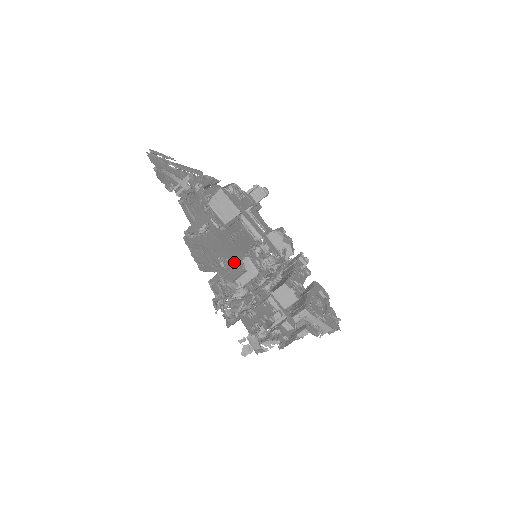
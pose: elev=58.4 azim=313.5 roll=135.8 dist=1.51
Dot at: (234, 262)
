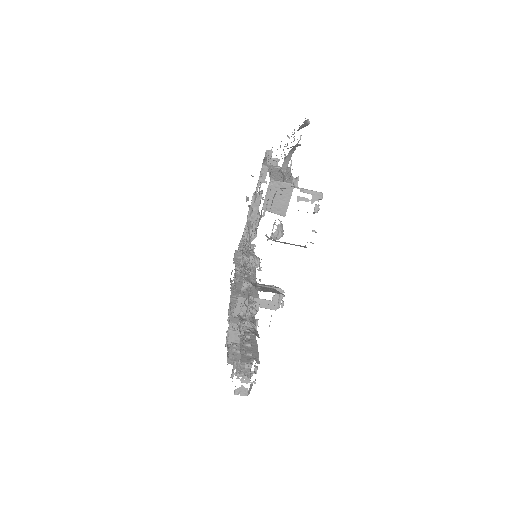
Dot at: occluded
